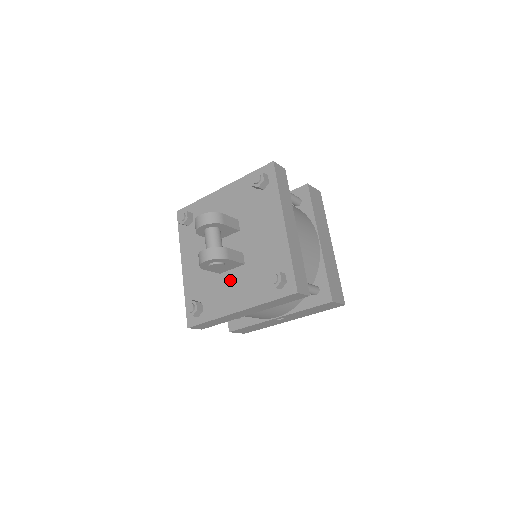
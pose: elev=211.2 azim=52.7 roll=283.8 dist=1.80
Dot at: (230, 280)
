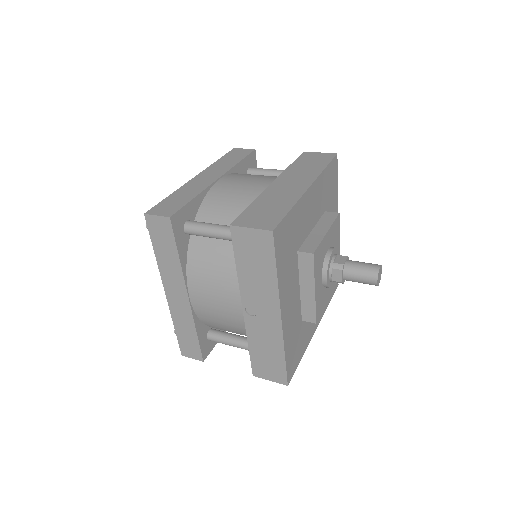
Dot at: occluded
